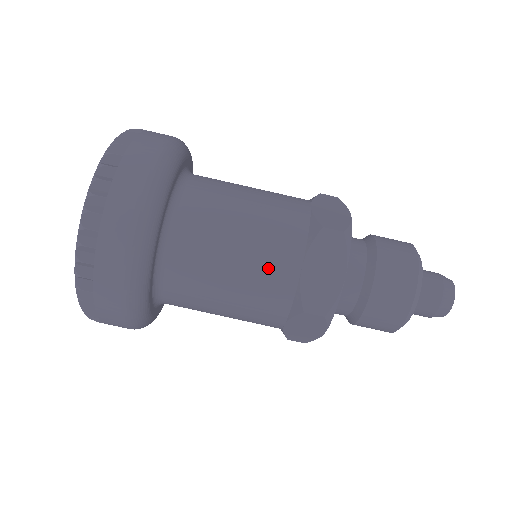
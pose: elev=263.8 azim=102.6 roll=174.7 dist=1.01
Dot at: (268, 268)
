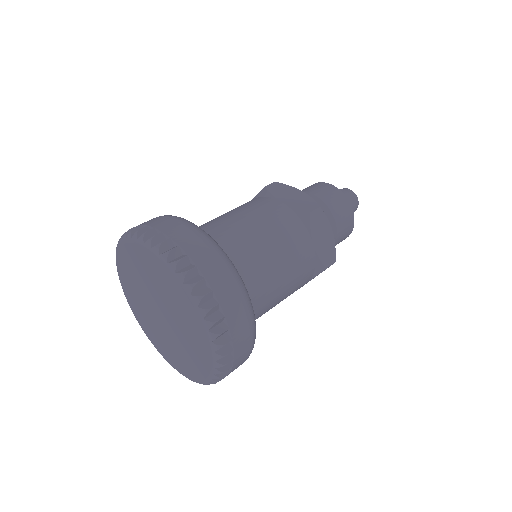
Dot at: occluded
